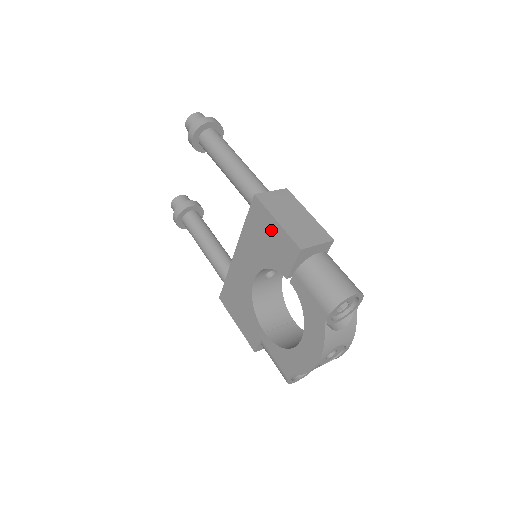
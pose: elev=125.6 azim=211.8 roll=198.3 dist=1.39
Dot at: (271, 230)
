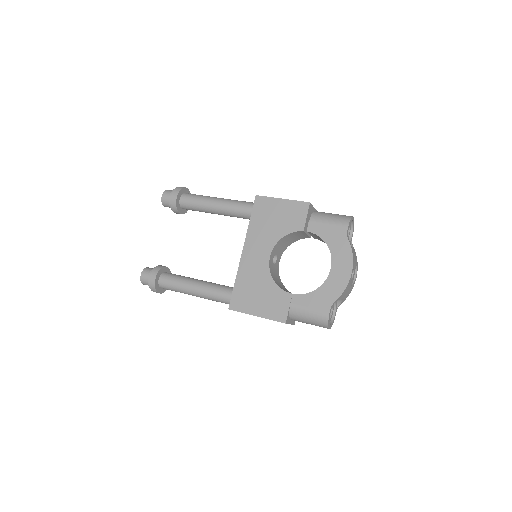
Dot at: (279, 208)
